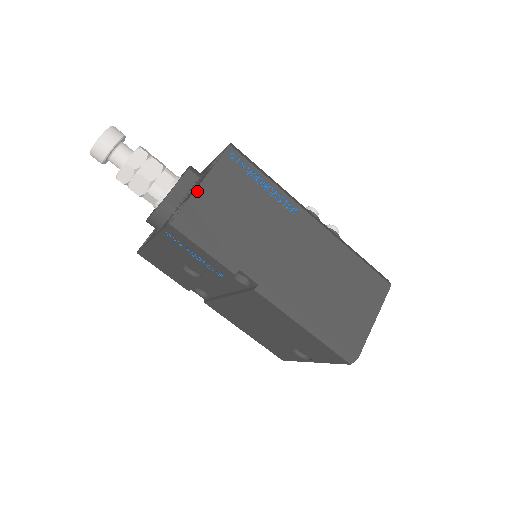
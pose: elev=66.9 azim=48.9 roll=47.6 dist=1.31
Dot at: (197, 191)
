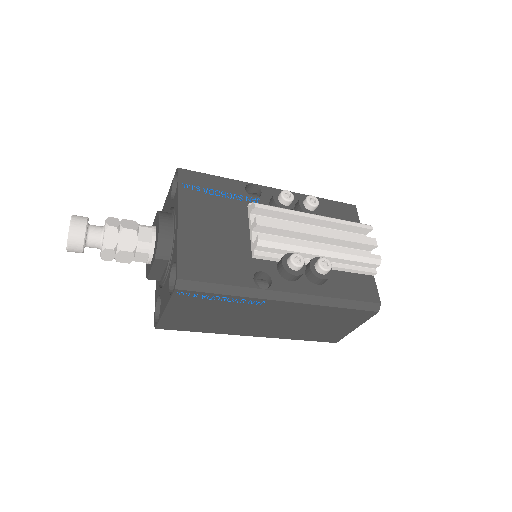
Dot at: (163, 317)
